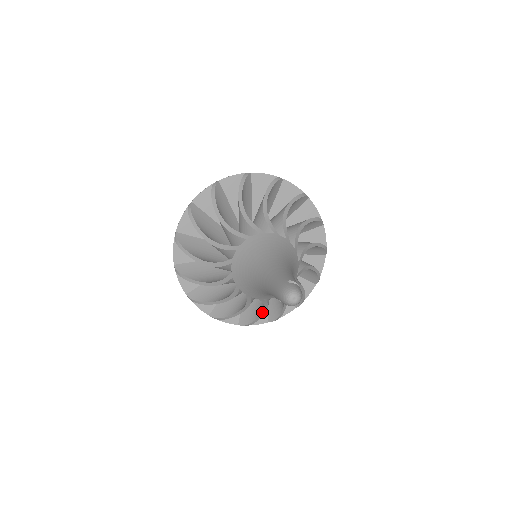
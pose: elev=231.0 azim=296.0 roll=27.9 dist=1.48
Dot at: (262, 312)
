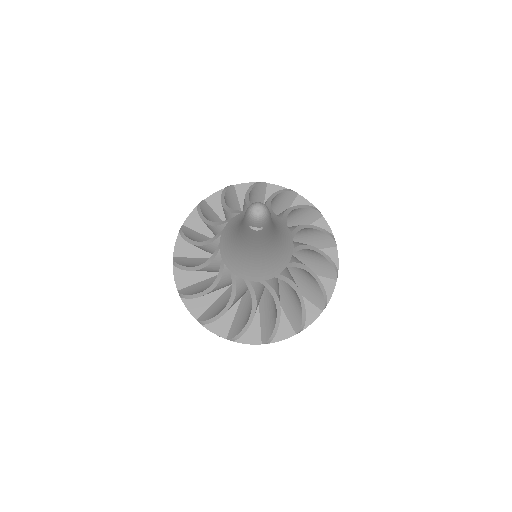
Dot at: (276, 310)
